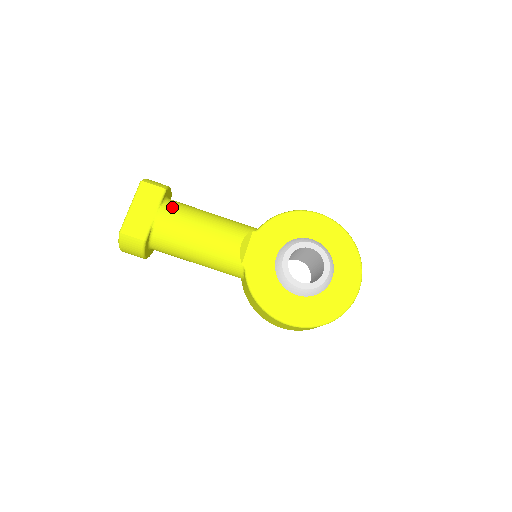
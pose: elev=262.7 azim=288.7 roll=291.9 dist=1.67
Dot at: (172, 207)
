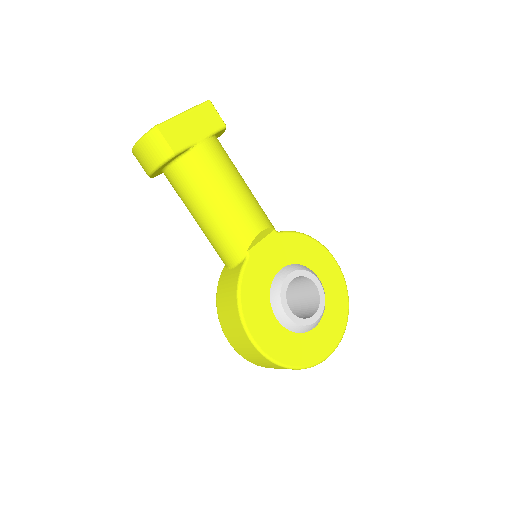
Dot at: (220, 147)
